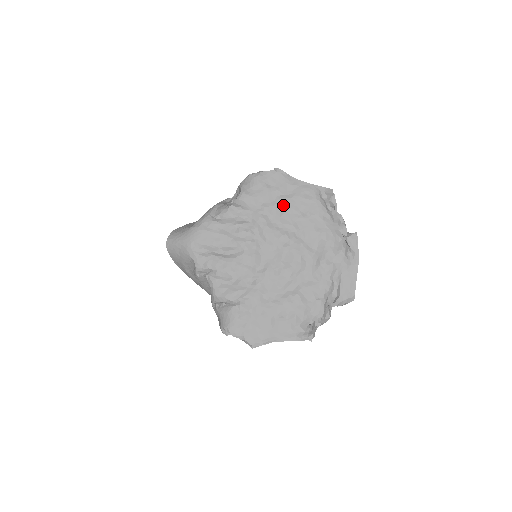
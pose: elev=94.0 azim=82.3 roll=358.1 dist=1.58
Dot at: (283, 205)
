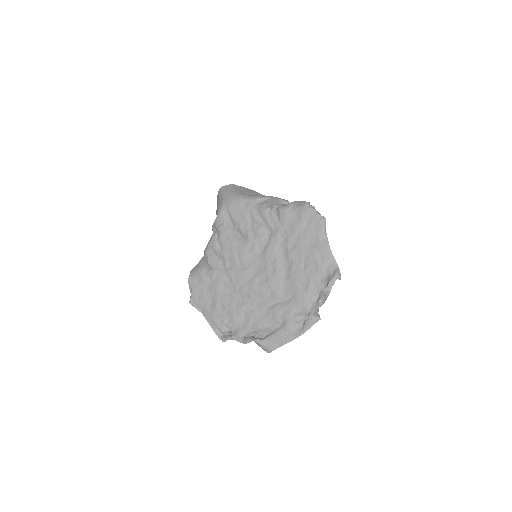
Dot at: (298, 245)
